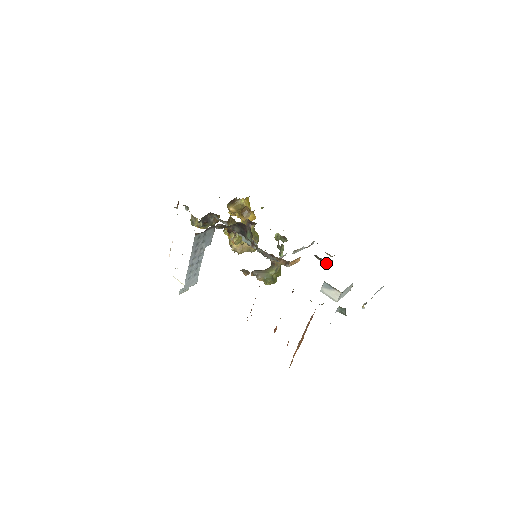
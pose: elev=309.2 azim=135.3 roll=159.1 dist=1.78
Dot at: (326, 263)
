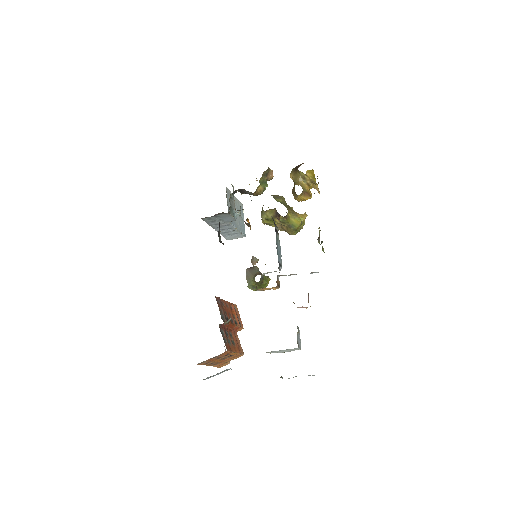
Dot at: (299, 307)
